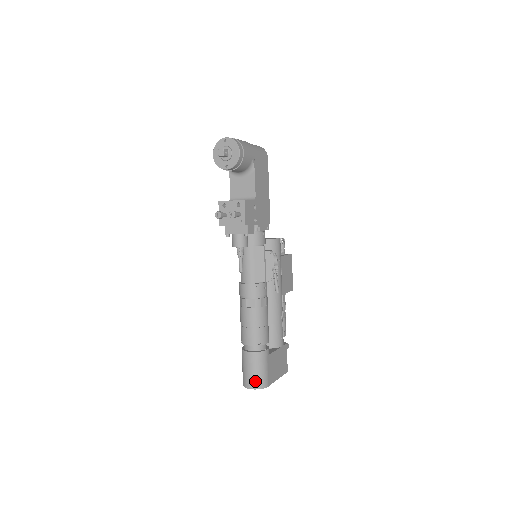
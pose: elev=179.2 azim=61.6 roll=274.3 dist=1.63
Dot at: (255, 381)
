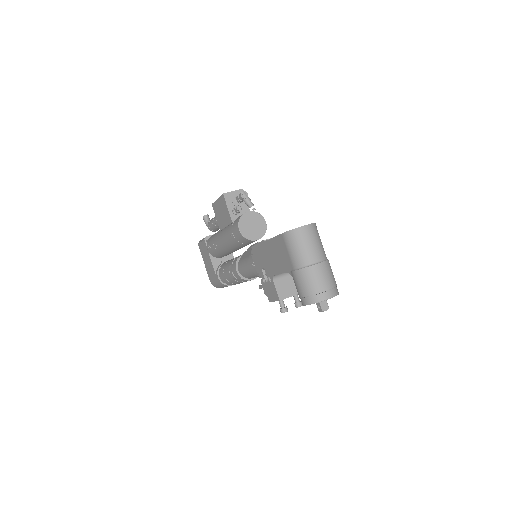
Dot at: occluded
